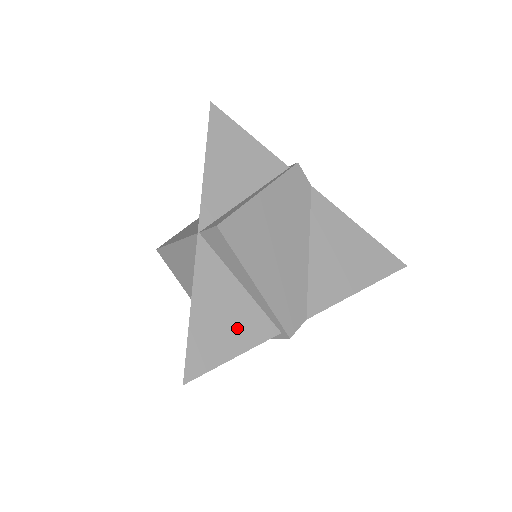
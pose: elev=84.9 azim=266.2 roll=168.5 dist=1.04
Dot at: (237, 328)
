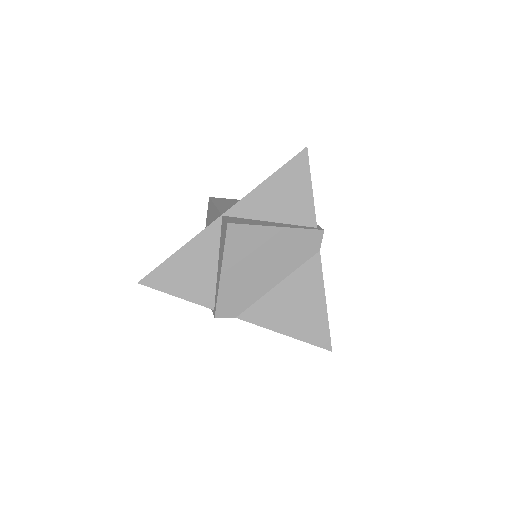
Dot at: (192, 284)
